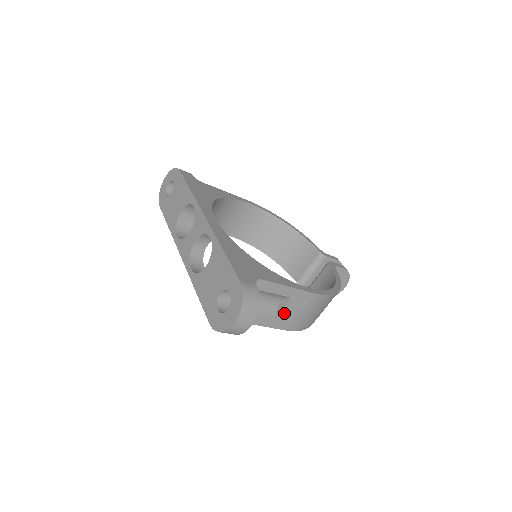
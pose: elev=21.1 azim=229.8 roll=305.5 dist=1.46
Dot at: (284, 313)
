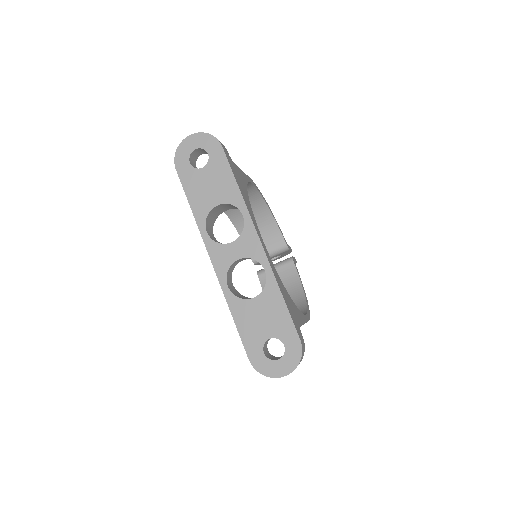
Dot at: occluded
